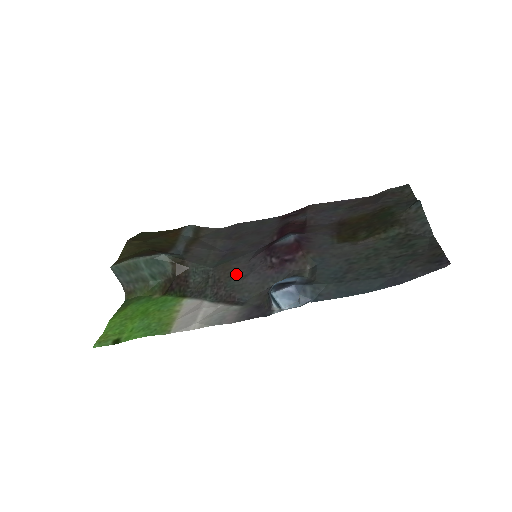
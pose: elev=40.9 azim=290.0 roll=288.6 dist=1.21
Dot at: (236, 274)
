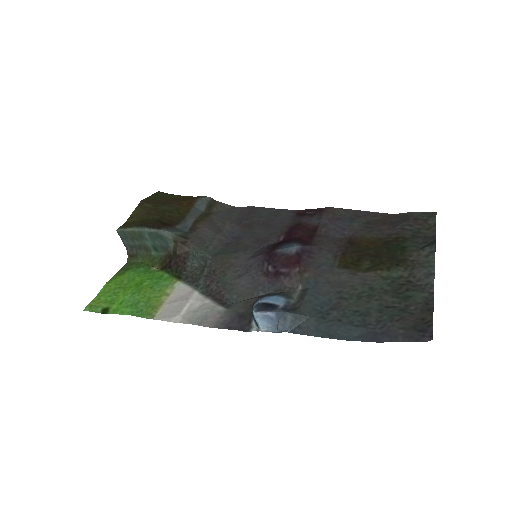
Dot at: (231, 271)
